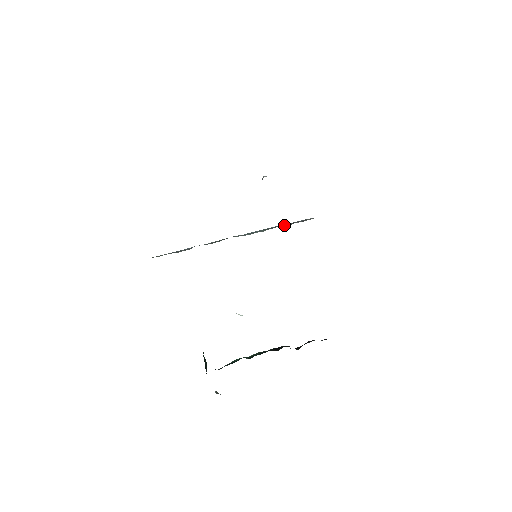
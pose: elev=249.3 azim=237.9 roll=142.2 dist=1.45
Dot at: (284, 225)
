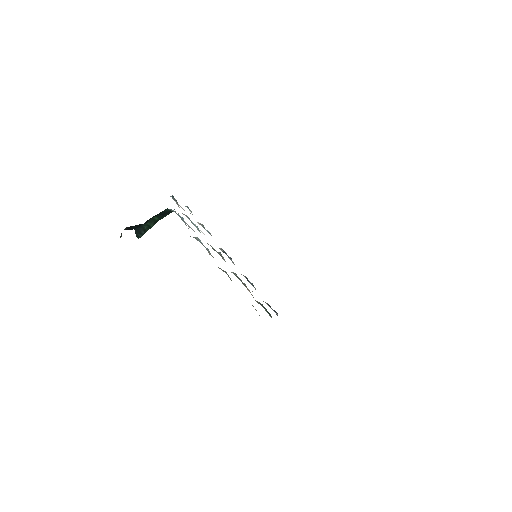
Dot at: occluded
